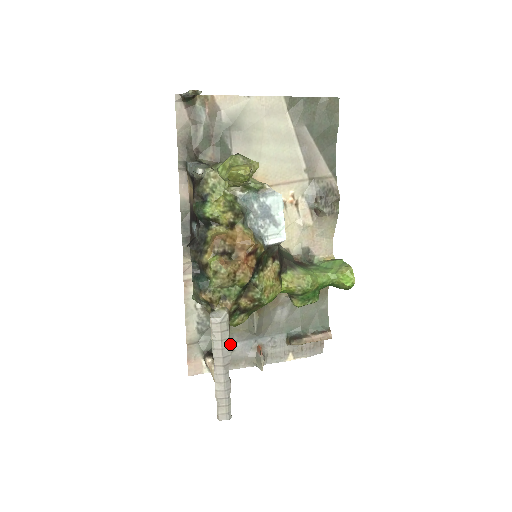
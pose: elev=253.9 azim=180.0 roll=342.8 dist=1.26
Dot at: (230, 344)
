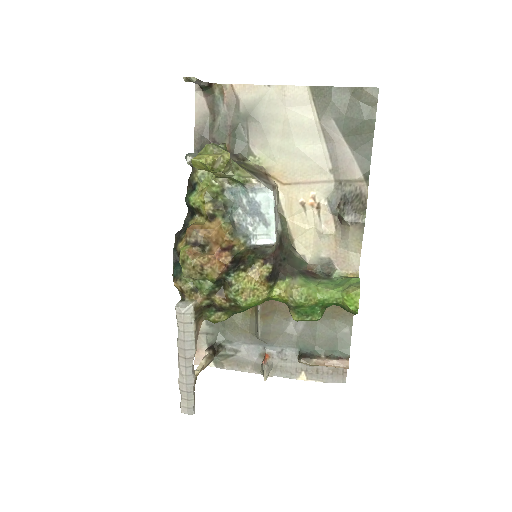
Dot at: (237, 344)
